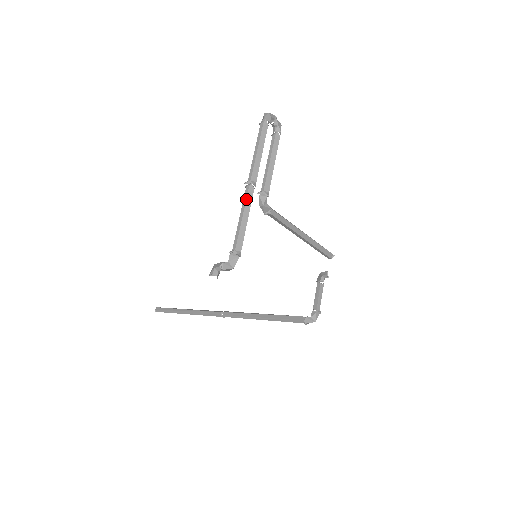
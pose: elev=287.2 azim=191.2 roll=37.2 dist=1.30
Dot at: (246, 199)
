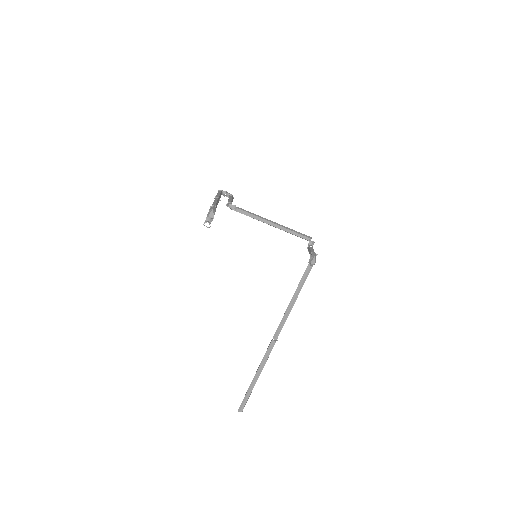
Dot at: occluded
